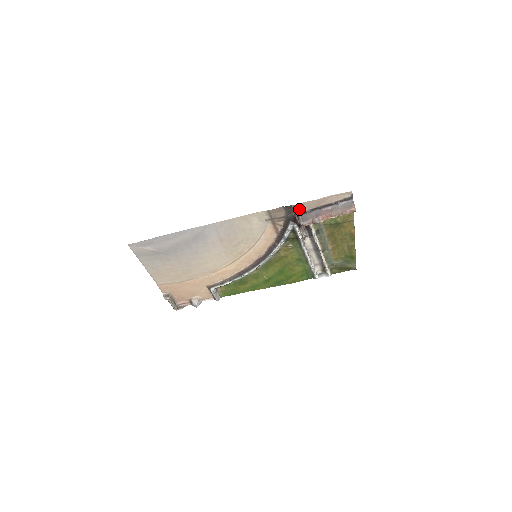
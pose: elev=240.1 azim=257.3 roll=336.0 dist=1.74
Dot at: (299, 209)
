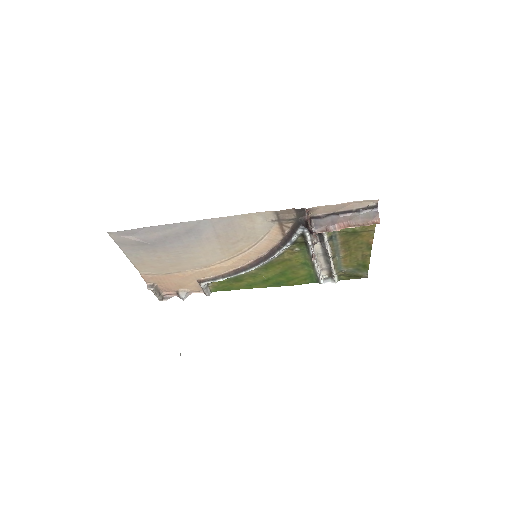
Dot at: (313, 212)
